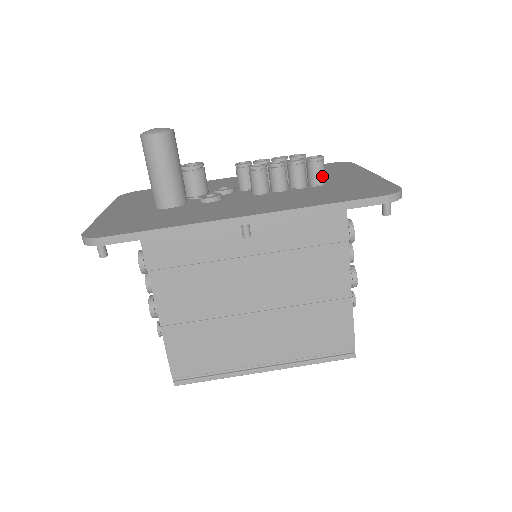
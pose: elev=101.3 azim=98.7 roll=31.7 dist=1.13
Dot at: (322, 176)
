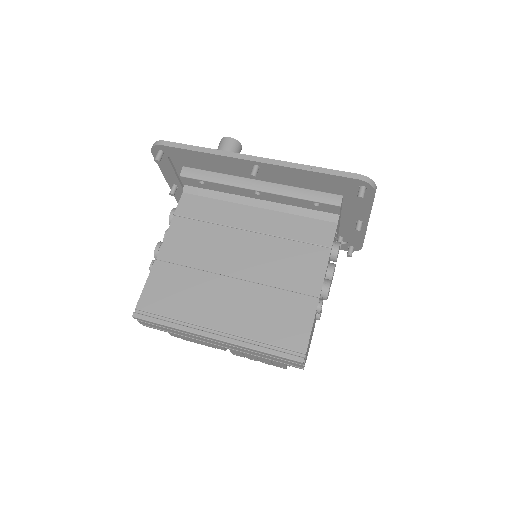
Dot at: occluded
